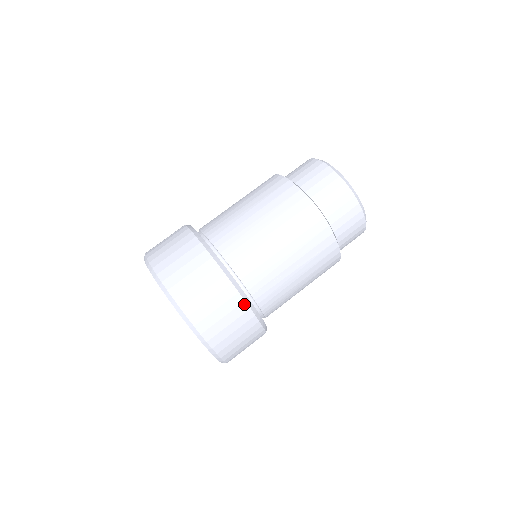
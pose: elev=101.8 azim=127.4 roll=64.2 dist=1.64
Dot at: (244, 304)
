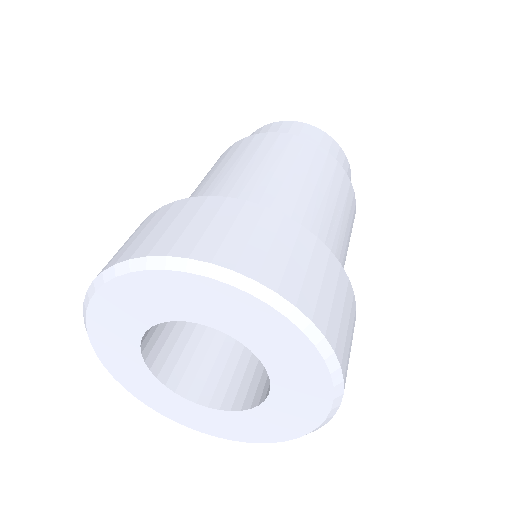
Dot at: (332, 257)
